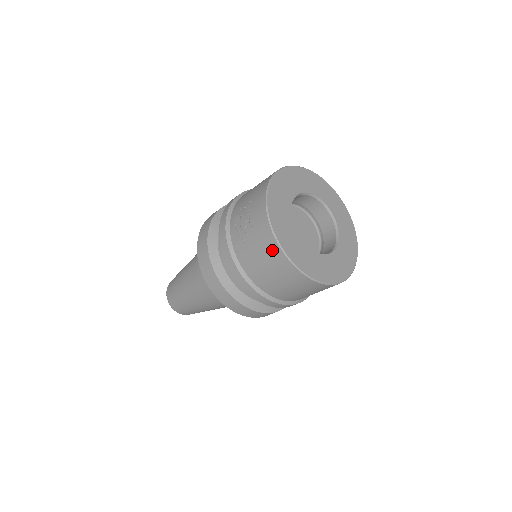
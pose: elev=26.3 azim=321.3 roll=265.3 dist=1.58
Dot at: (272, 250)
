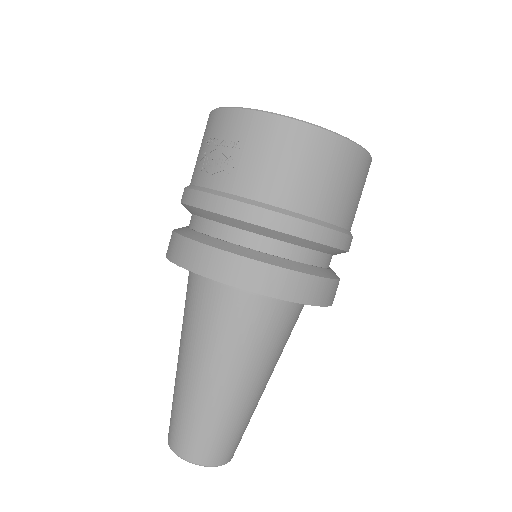
Dot at: (276, 131)
